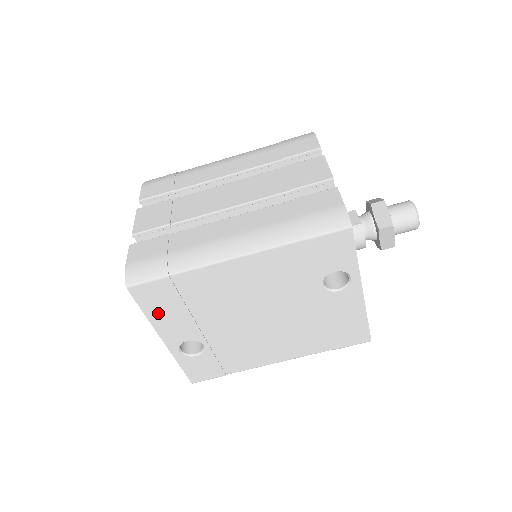
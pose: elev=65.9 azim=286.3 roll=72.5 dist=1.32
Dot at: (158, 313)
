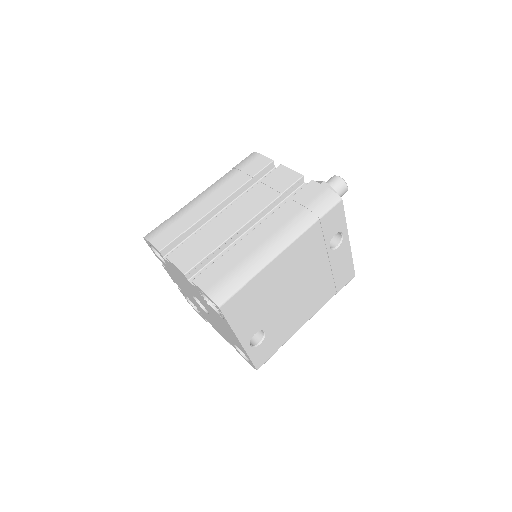
Dot at: (238, 319)
